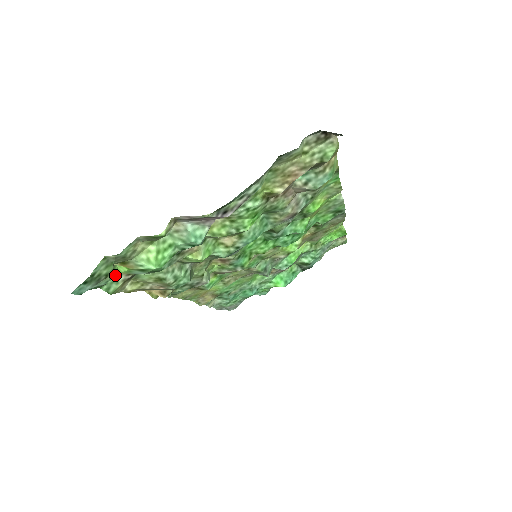
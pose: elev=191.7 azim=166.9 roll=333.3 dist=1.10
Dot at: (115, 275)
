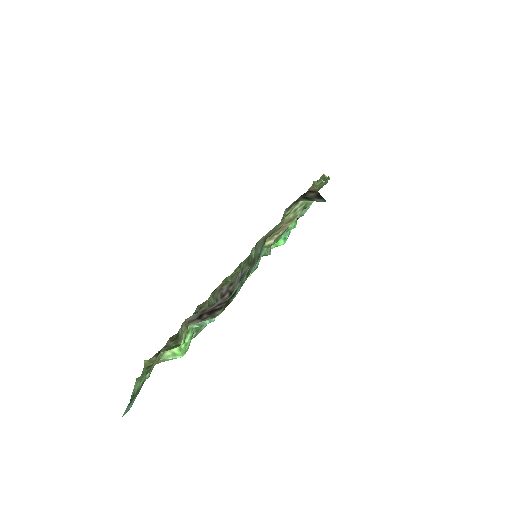
Dot at: occluded
